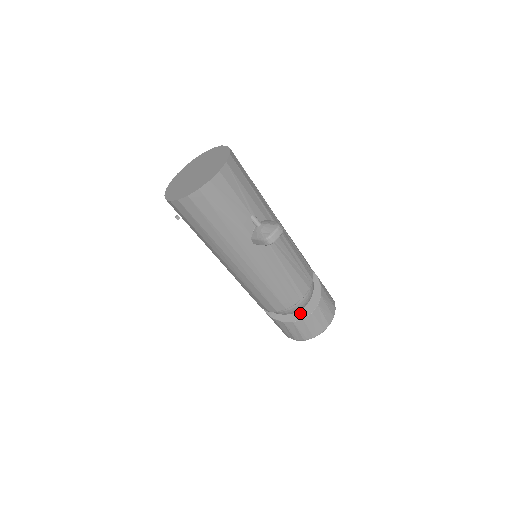
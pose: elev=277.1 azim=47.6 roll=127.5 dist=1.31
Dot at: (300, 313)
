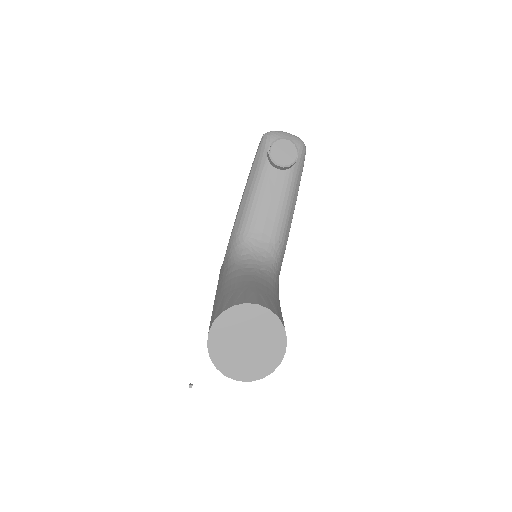
Dot at: occluded
